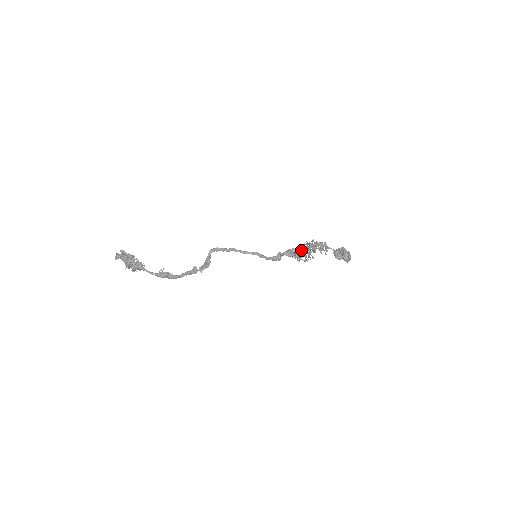
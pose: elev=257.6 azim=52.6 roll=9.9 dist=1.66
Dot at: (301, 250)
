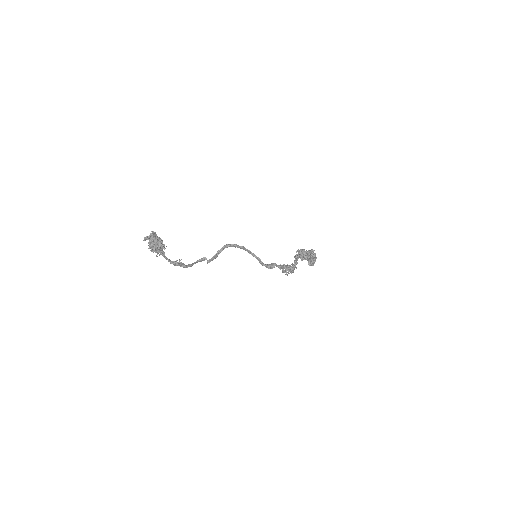
Dot at: occluded
